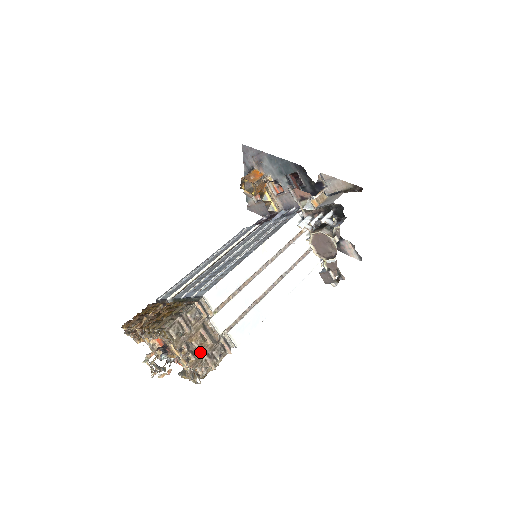
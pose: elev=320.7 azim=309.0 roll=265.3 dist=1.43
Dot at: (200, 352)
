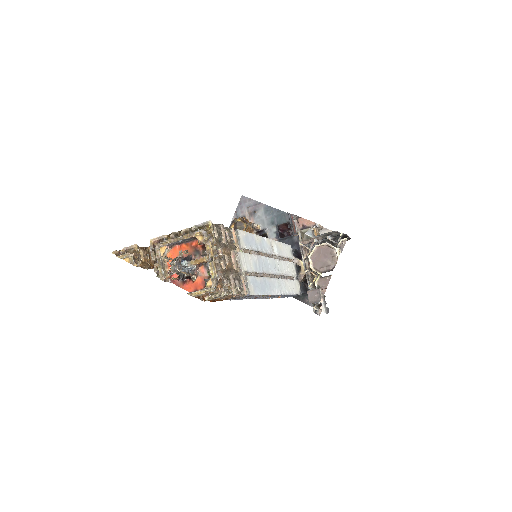
Dot at: (228, 268)
